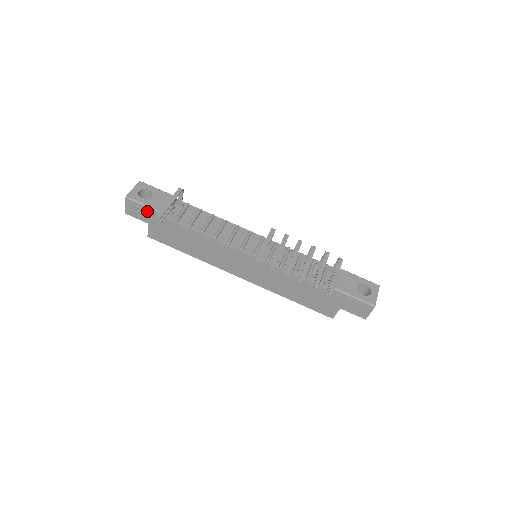
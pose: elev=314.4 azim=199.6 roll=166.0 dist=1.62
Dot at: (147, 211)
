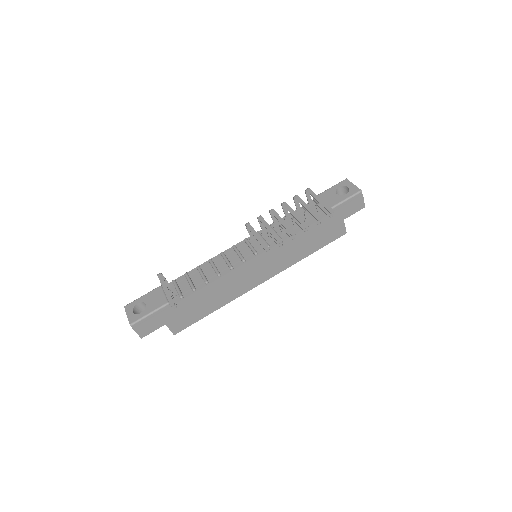
Dot at: (155, 316)
